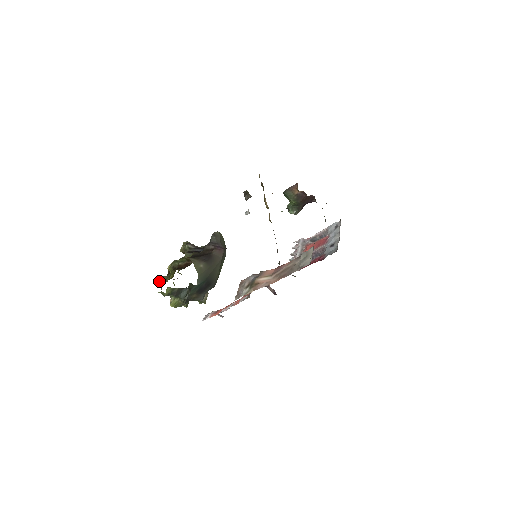
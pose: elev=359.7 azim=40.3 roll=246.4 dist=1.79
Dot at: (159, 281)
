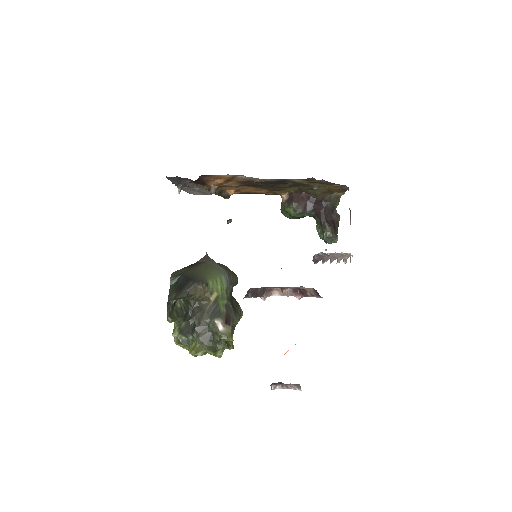
Dot at: occluded
